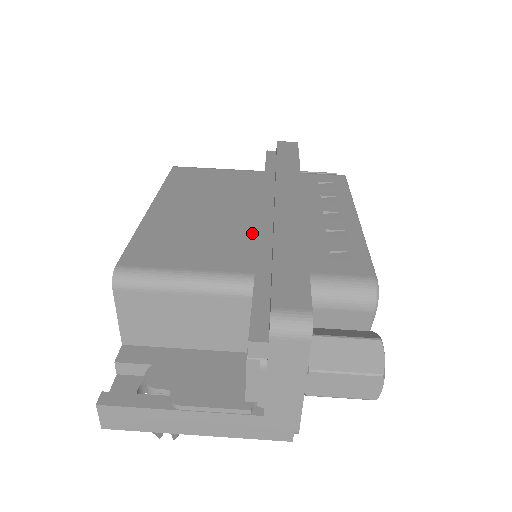
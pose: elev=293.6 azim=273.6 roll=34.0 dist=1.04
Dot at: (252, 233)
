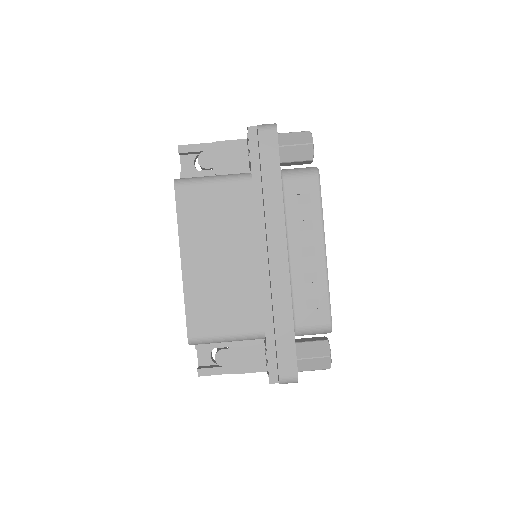
Dot at: (257, 286)
